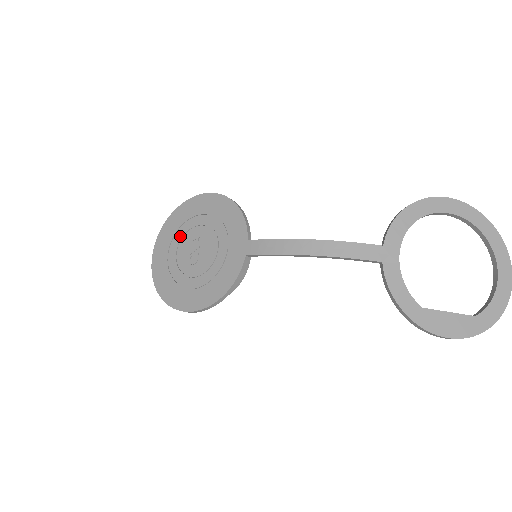
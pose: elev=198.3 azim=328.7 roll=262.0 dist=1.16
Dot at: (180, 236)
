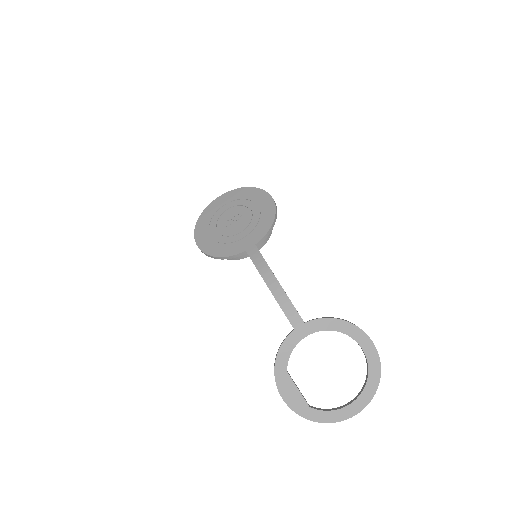
Dot at: (237, 204)
